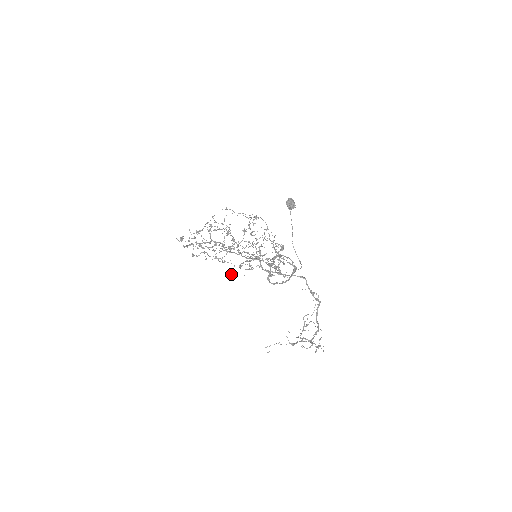
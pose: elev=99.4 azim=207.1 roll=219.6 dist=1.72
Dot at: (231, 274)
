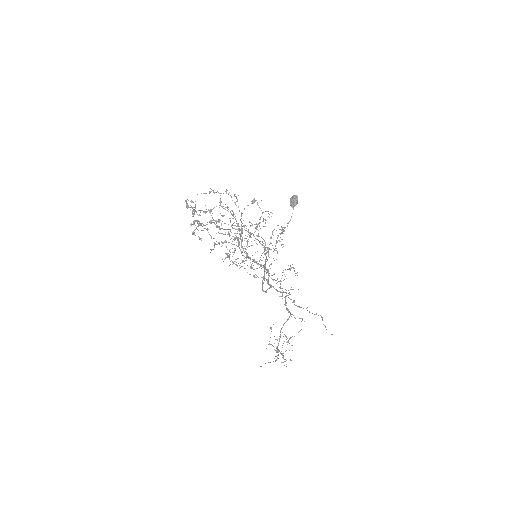
Dot at: (210, 249)
